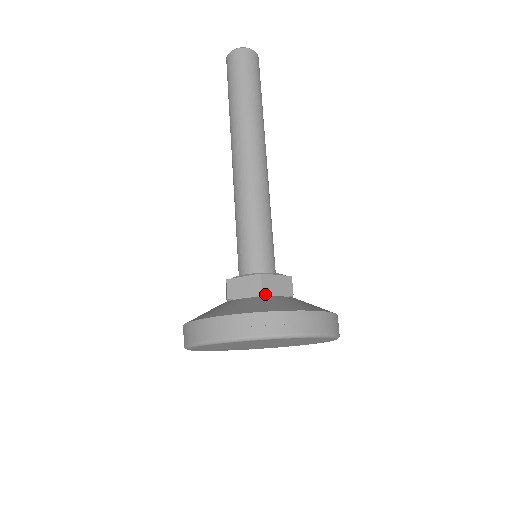
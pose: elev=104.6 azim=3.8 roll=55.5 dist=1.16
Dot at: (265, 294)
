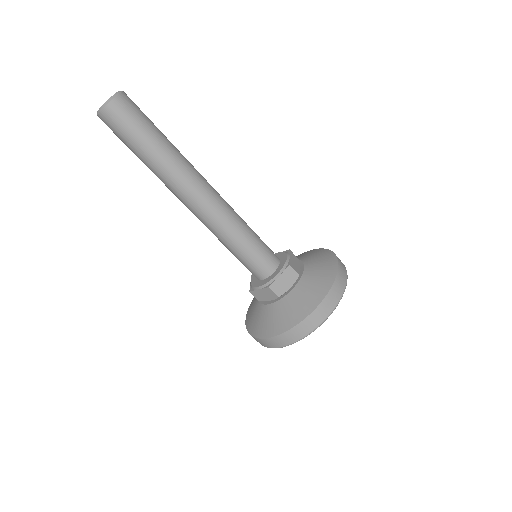
Dot at: (299, 274)
